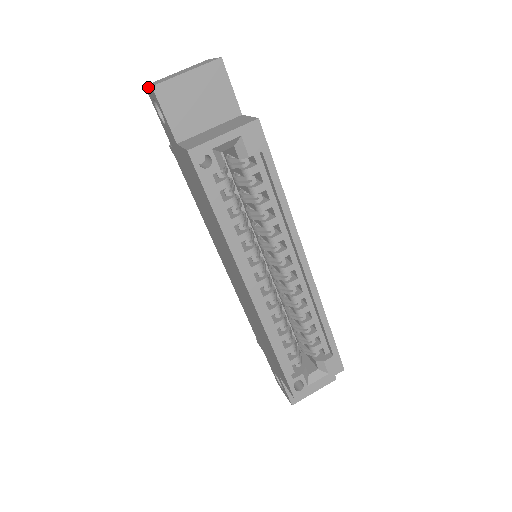
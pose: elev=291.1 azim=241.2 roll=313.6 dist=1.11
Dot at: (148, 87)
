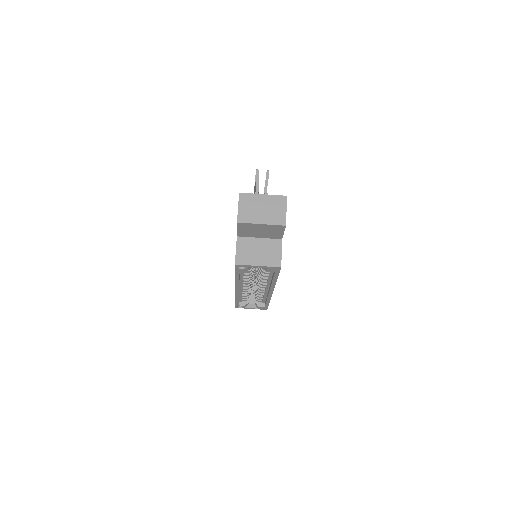
Dot at: (238, 207)
